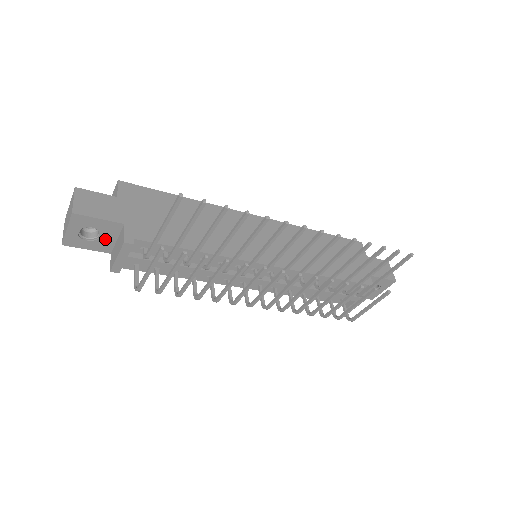
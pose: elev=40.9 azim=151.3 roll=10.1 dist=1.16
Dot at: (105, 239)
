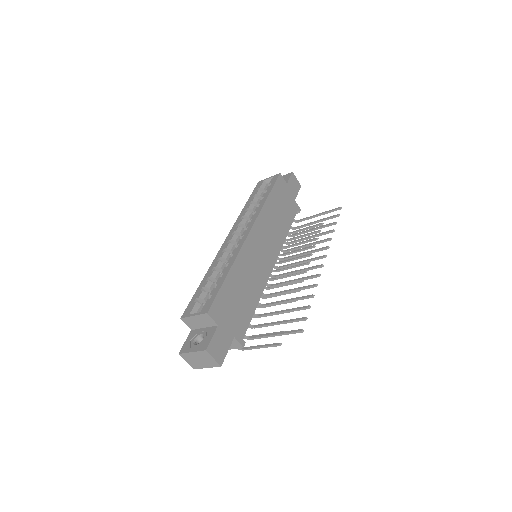
Dot at: occluded
